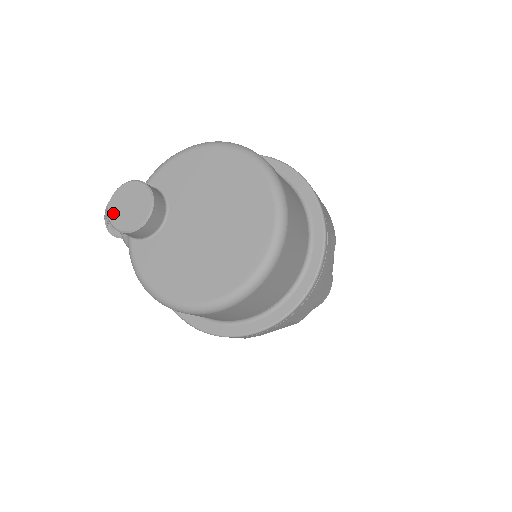
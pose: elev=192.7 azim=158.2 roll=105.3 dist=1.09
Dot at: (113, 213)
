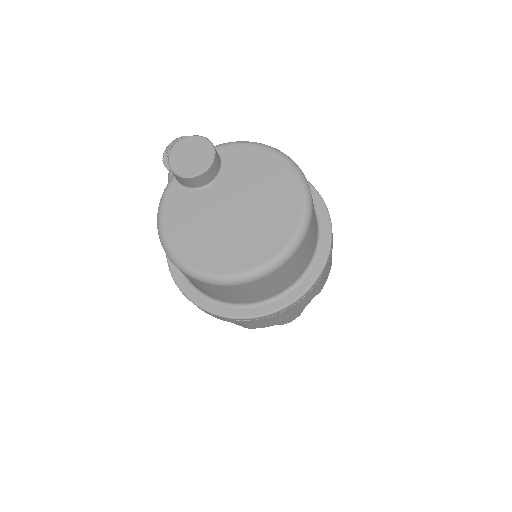
Dot at: (176, 151)
